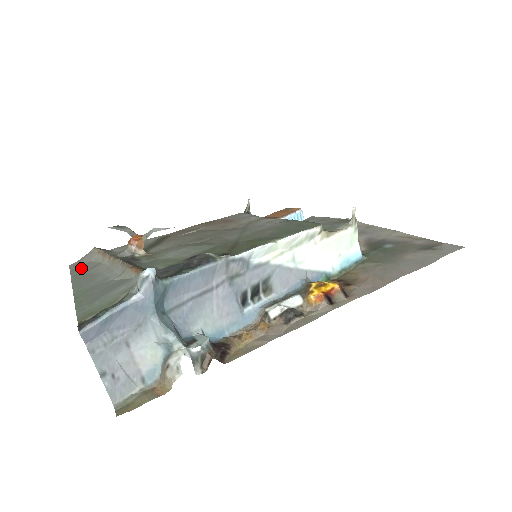
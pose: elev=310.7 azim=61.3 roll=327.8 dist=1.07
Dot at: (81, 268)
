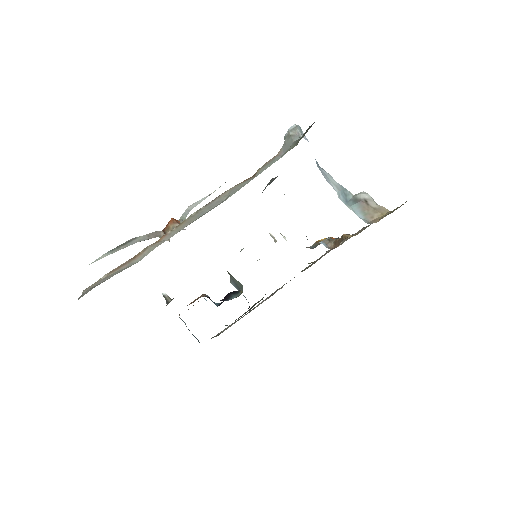
Dot at: occluded
